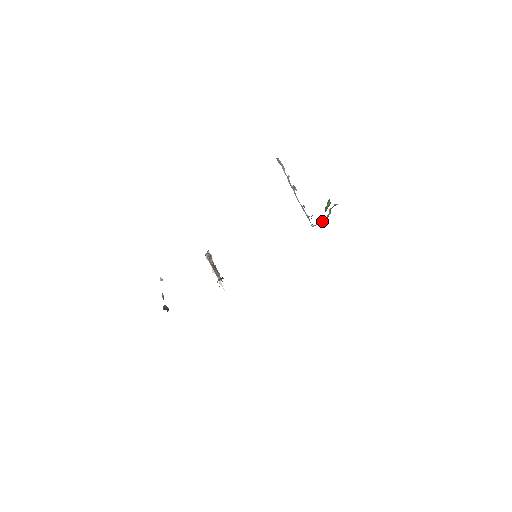
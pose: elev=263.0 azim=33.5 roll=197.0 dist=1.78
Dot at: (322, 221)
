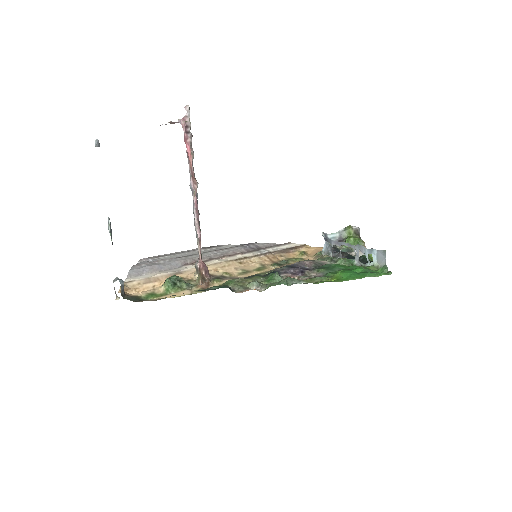
Dot at: (334, 234)
